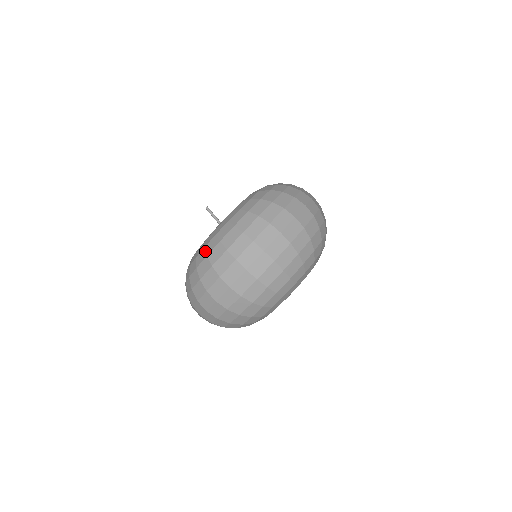
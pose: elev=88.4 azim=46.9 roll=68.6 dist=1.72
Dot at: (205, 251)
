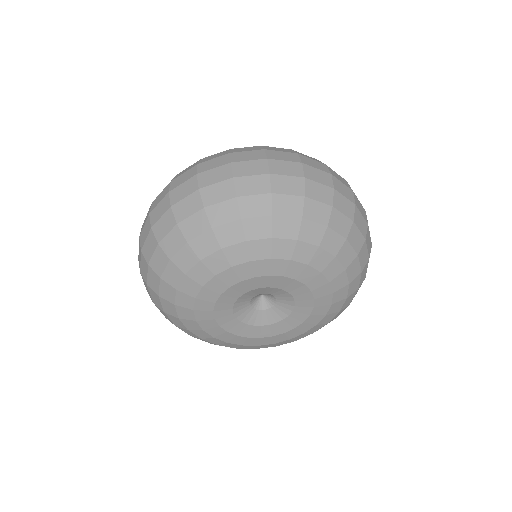
Dot at: occluded
